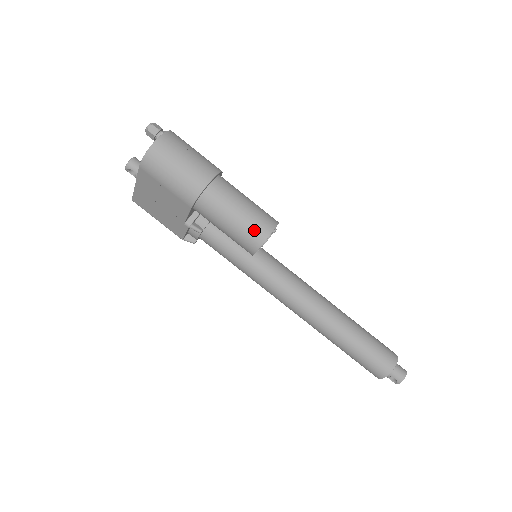
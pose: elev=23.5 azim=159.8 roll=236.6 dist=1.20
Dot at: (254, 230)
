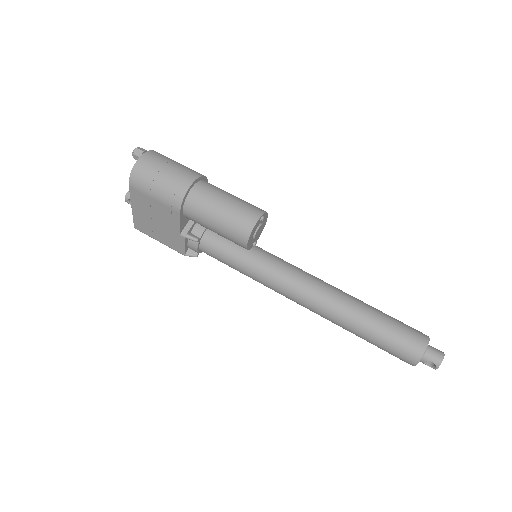
Dot at: (241, 220)
